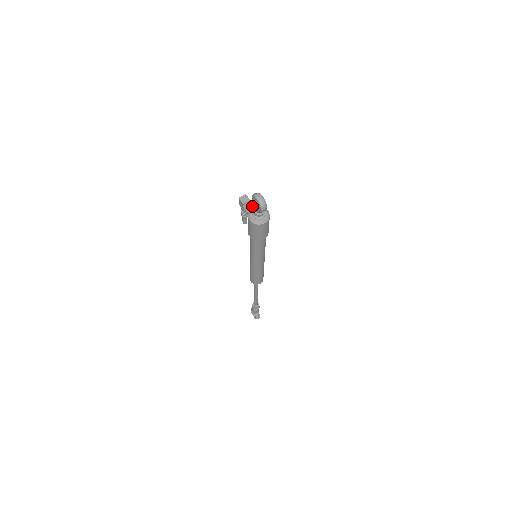
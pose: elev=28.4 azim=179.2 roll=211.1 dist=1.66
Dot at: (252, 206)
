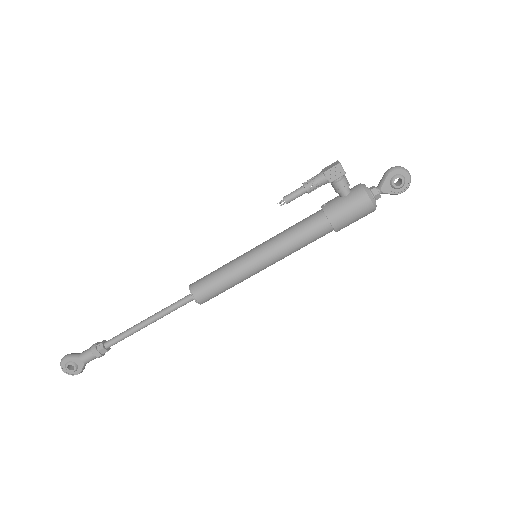
Dot at: (347, 180)
